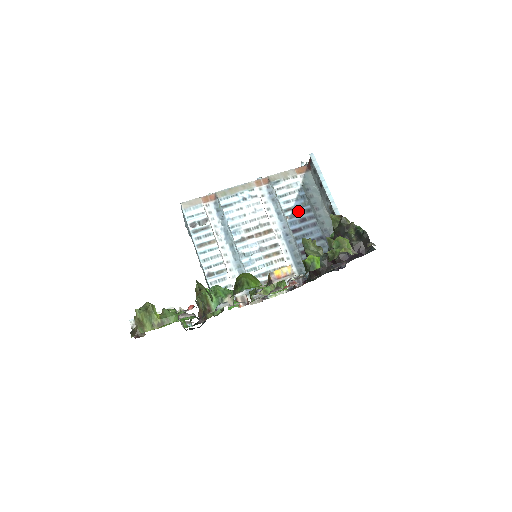
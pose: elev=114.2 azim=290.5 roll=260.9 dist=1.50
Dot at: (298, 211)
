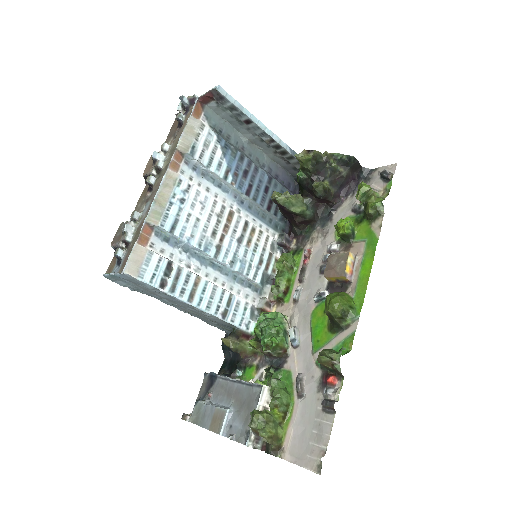
Dot at: (235, 167)
